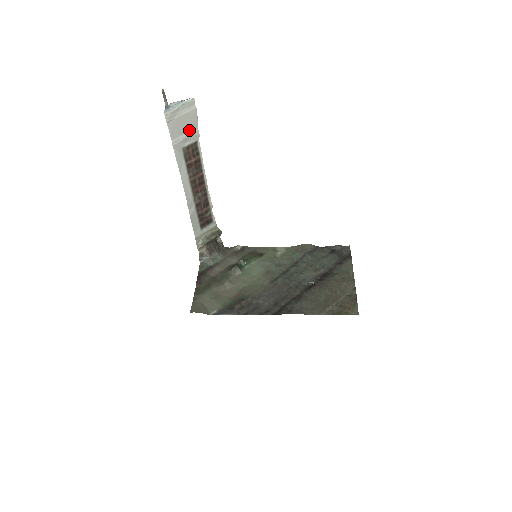
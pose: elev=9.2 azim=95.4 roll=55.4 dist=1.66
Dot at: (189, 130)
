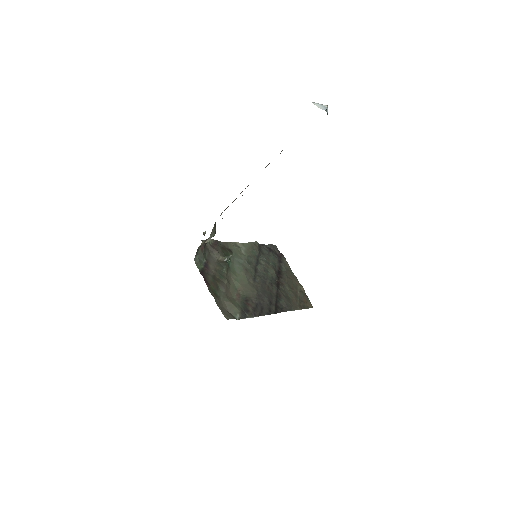
Dot at: occluded
